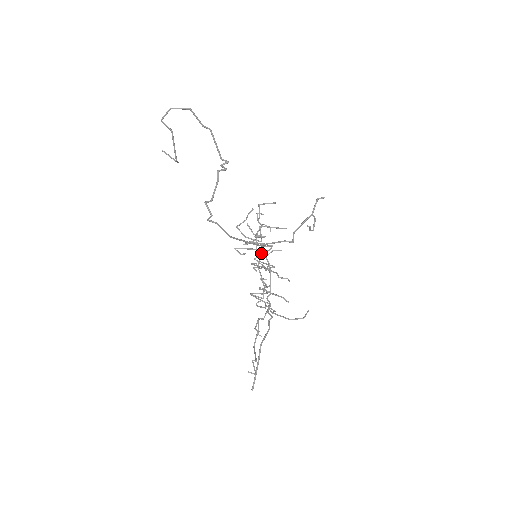
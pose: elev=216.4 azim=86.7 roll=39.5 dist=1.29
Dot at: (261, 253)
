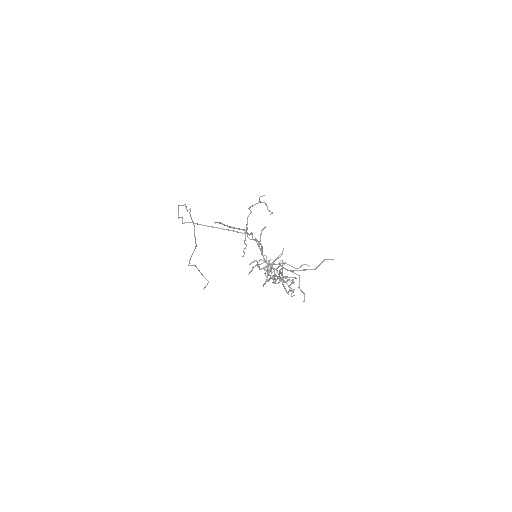
Dot at: (267, 261)
